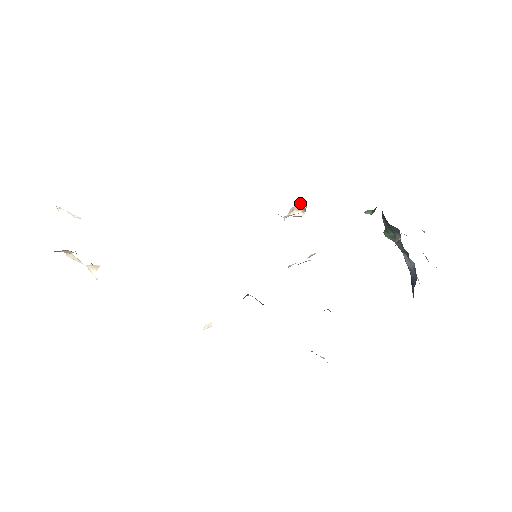
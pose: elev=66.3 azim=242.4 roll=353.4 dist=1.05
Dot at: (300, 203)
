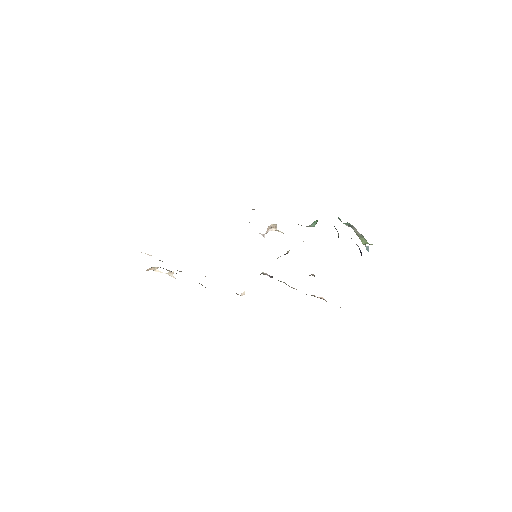
Dot at: (272, 224)
